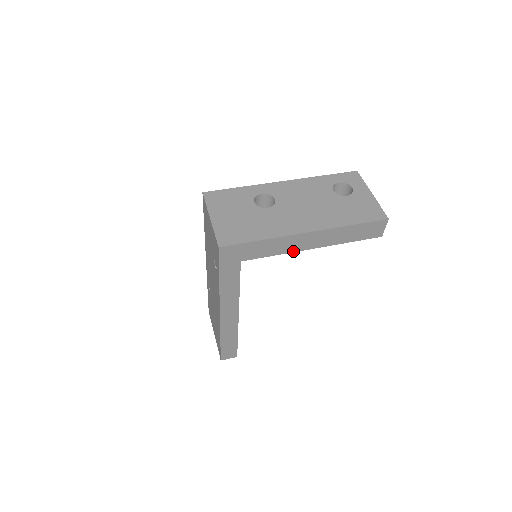
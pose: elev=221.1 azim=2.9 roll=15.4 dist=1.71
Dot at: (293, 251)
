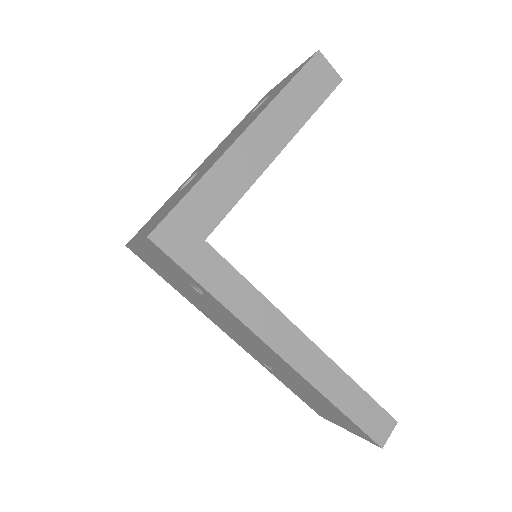
Dot at: (257, 176)
